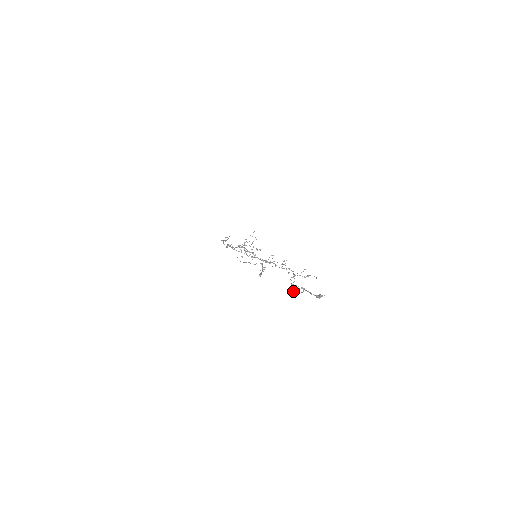
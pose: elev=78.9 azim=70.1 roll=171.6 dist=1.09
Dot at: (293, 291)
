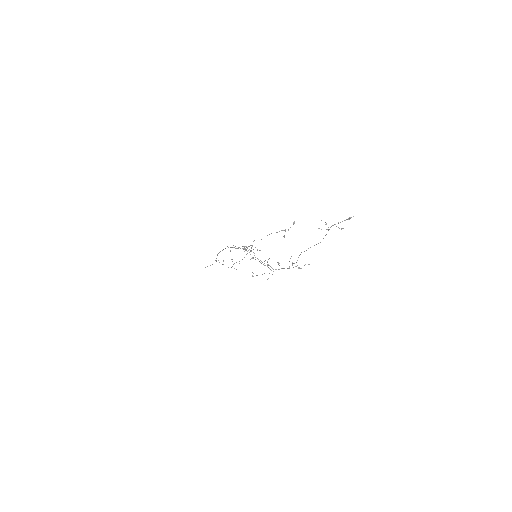
Dot at: (325, 224)
